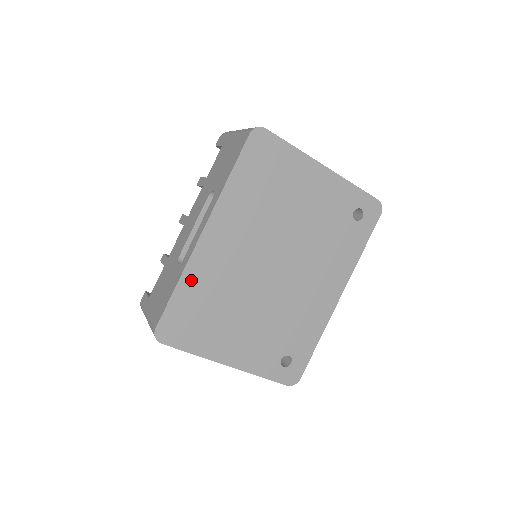
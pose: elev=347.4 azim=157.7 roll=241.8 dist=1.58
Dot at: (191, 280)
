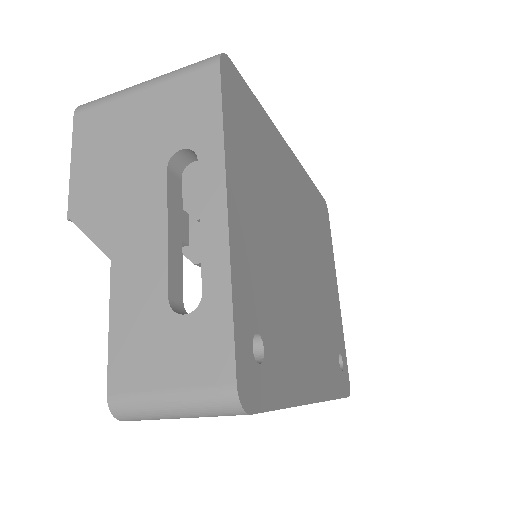
Dot at: (268, 129)
